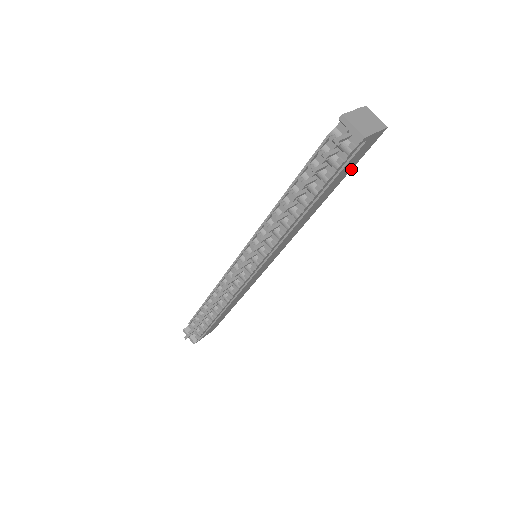
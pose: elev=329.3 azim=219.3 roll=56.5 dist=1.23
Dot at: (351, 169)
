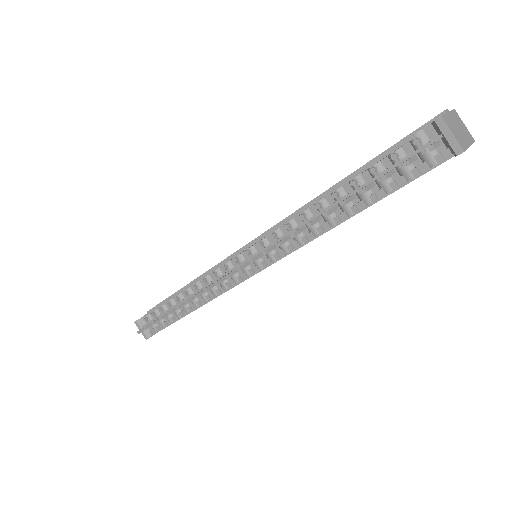
Dot at: occluded
